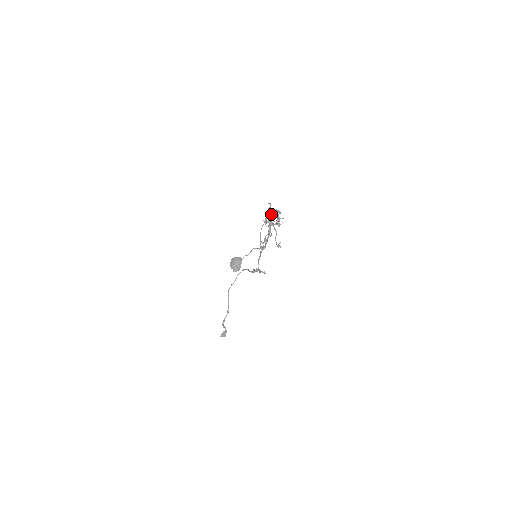
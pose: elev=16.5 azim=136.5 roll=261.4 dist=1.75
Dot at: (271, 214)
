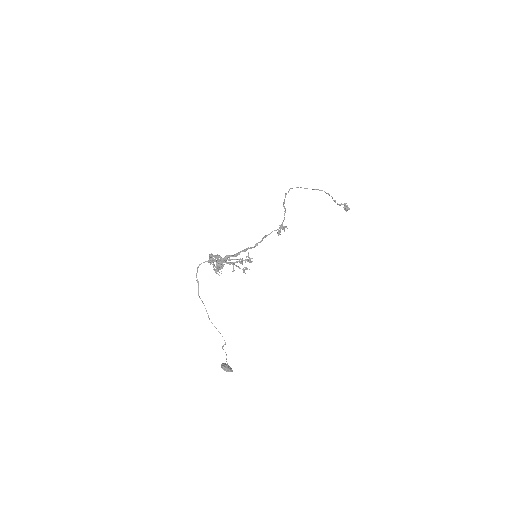
Dot at: (212, 260)
